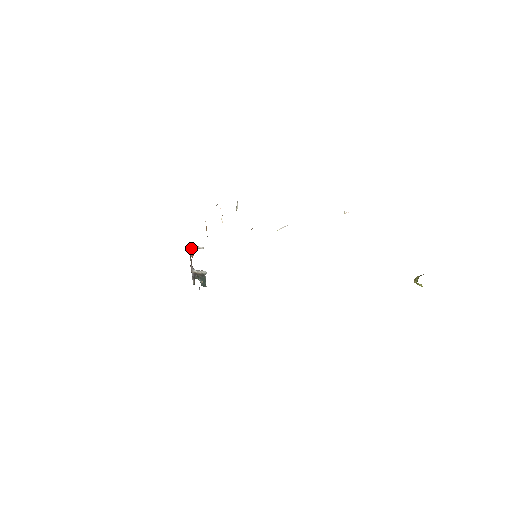
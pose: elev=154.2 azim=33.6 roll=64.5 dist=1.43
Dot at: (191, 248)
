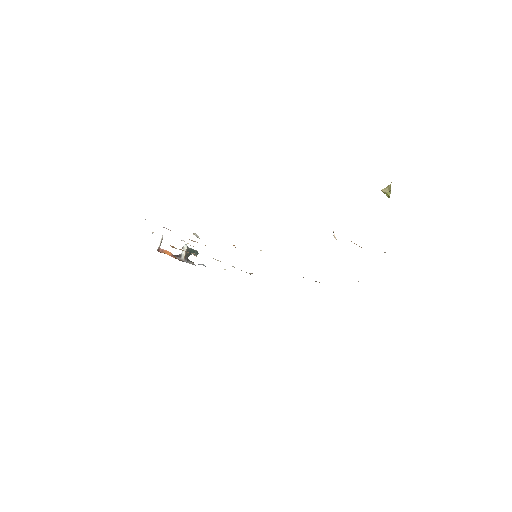
Dot at: (164, 252)
